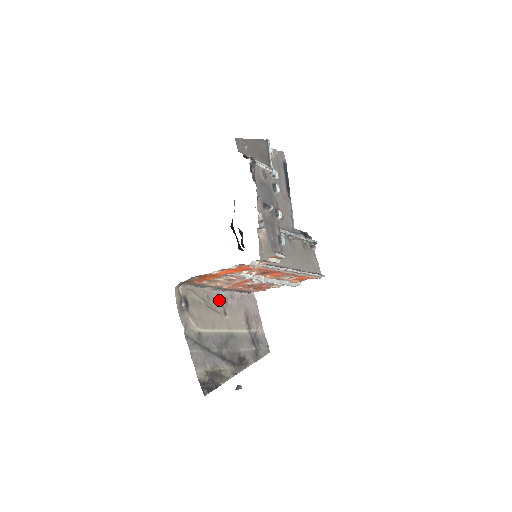
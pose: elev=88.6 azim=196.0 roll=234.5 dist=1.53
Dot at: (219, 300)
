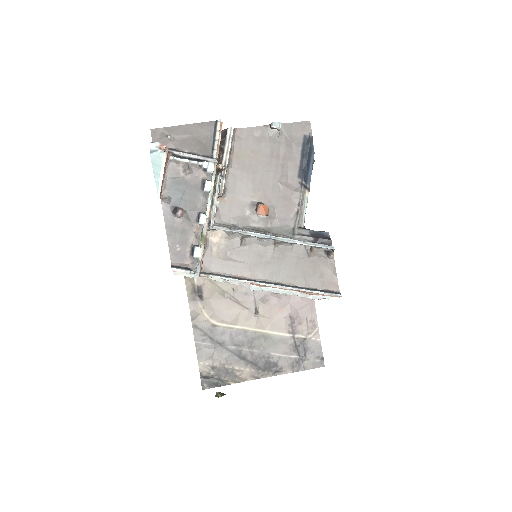
Dot at: (251, 295)
